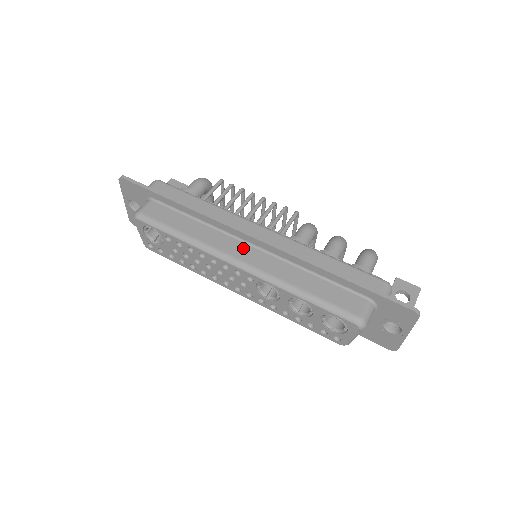
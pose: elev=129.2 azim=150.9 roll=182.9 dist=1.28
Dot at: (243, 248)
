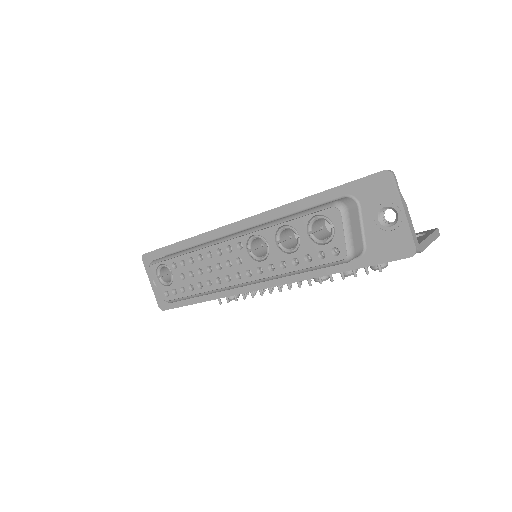
Dot at: occluded
